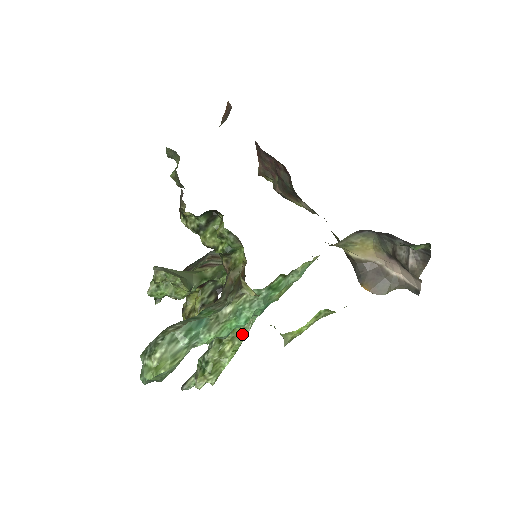
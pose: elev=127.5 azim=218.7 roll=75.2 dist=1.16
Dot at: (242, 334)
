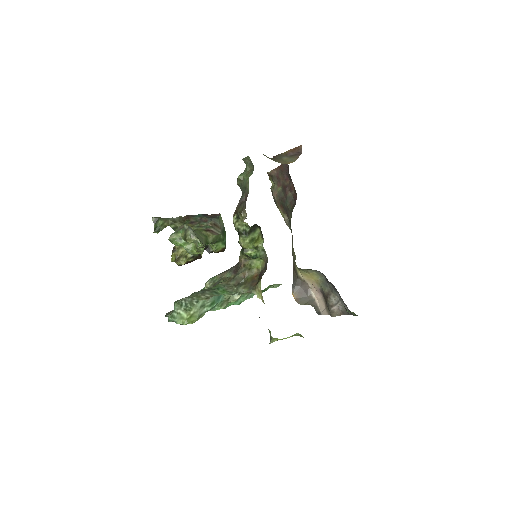
Dot at: occluded
